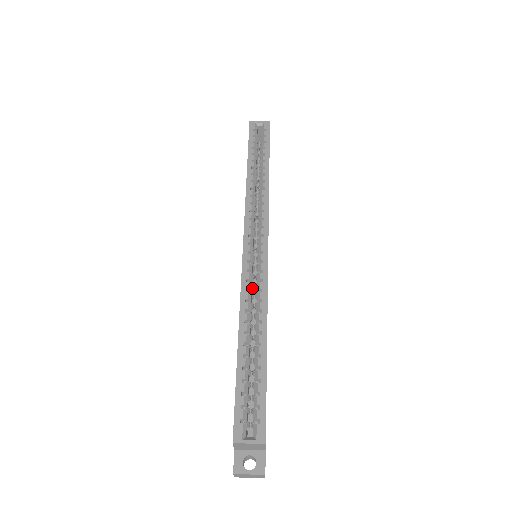
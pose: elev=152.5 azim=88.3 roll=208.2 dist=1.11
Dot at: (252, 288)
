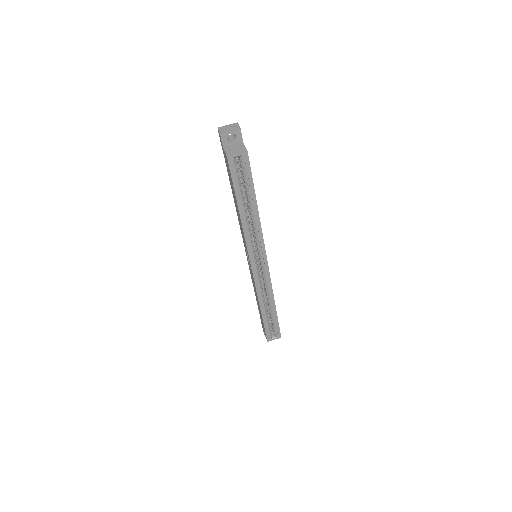
Dot at: occluded
